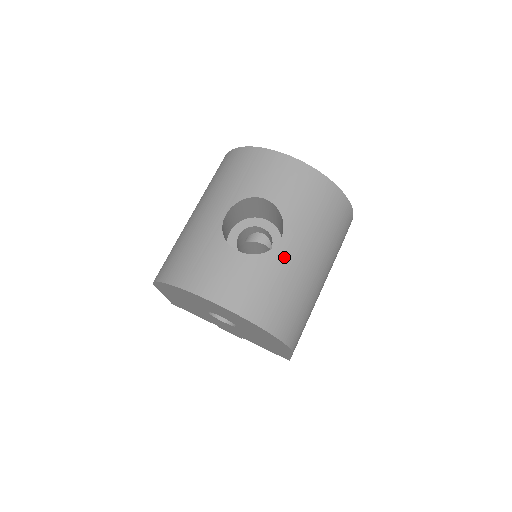
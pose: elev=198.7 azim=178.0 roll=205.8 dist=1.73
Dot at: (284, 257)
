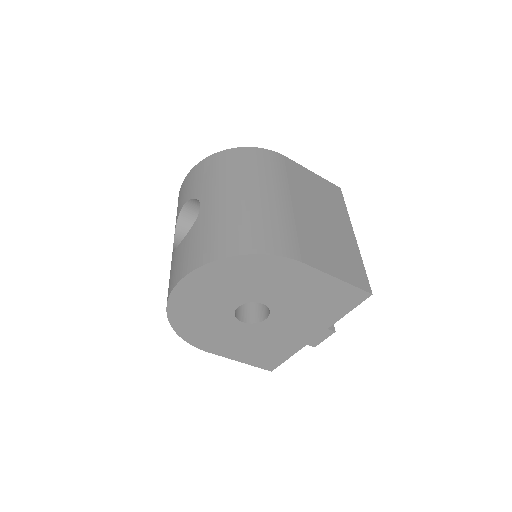
Dot at: (209, 211)
